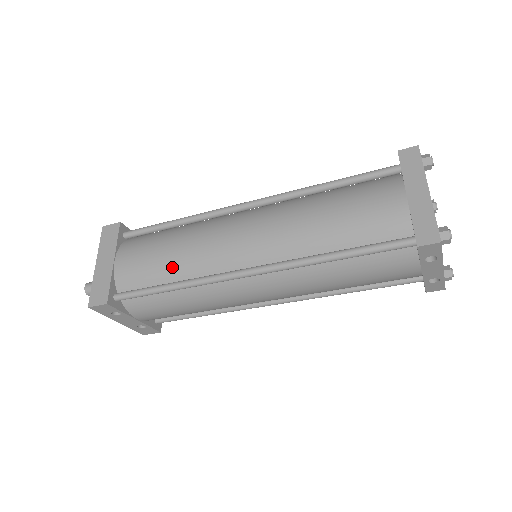
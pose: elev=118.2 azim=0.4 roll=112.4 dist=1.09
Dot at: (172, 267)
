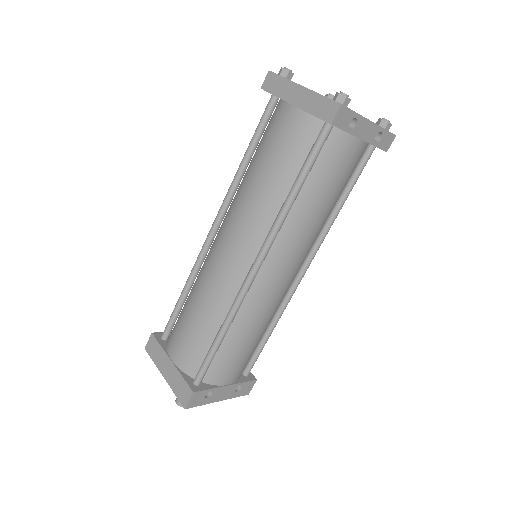
Dot at: (208, 321)
